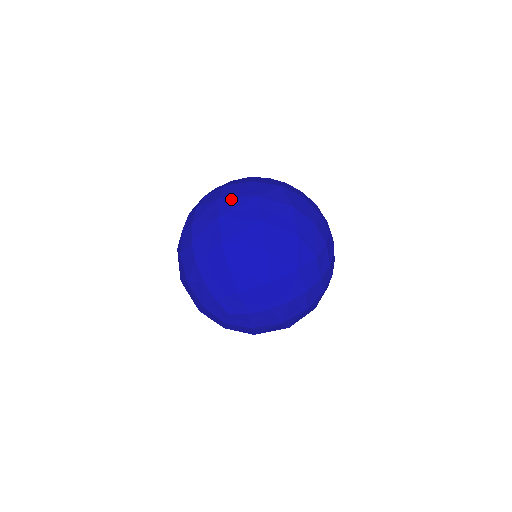
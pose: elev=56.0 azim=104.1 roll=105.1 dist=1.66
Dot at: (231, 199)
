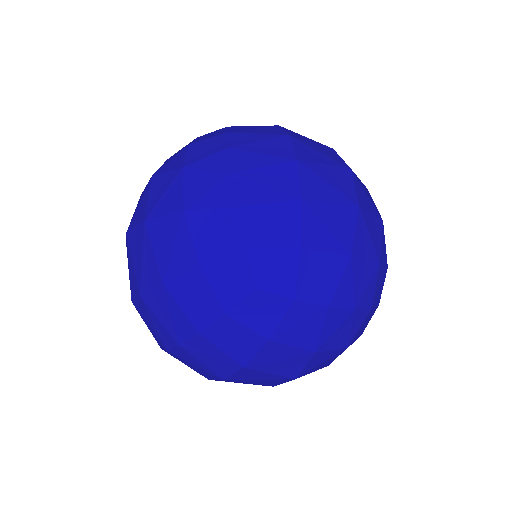
Dot at: (297, 133)
